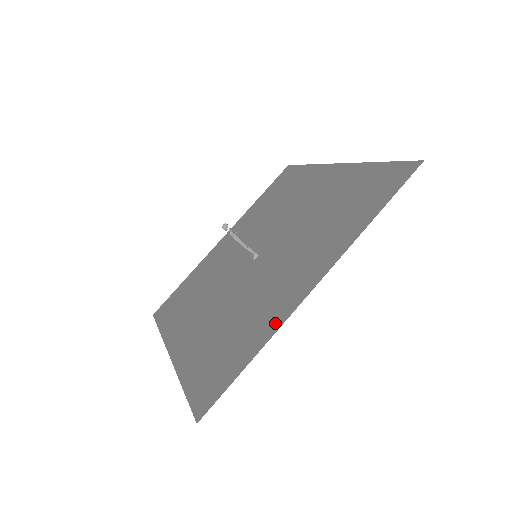
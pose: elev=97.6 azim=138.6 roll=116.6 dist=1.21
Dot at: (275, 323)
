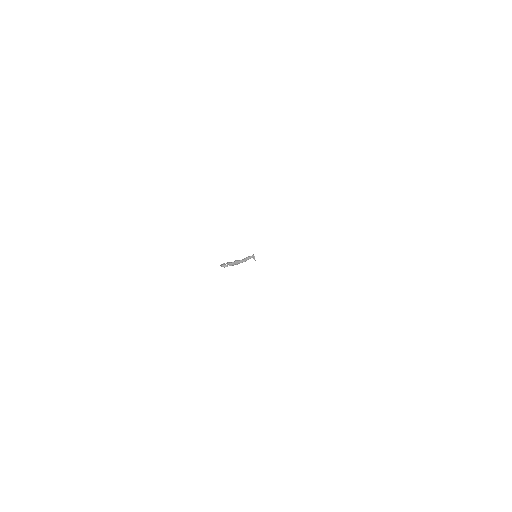
Dot at: occluded
